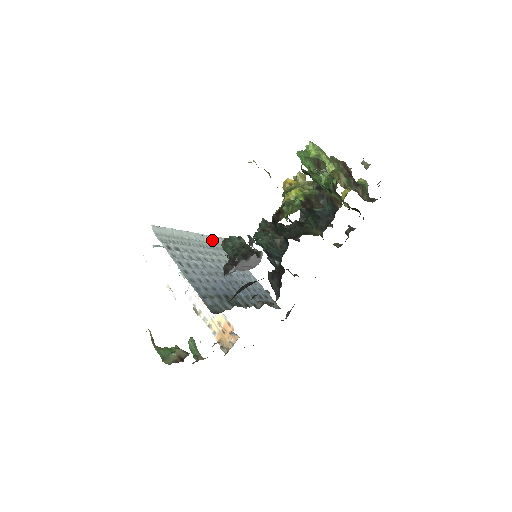
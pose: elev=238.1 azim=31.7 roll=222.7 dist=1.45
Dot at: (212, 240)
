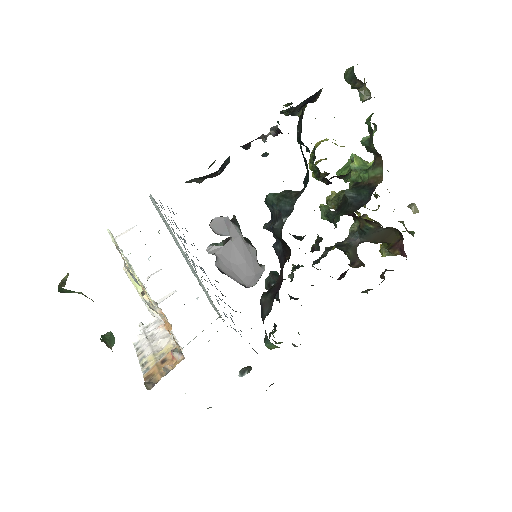
Dot at: (203, 289)
